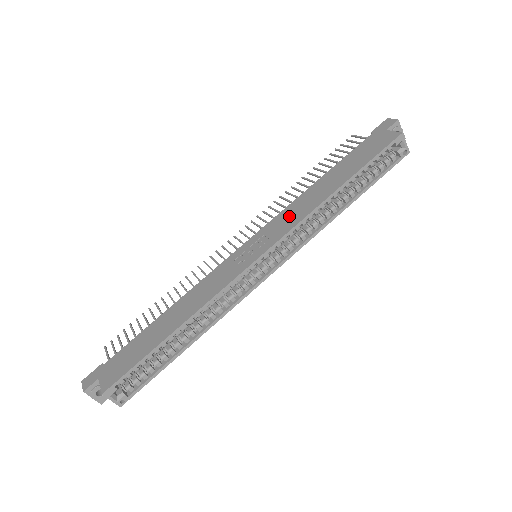
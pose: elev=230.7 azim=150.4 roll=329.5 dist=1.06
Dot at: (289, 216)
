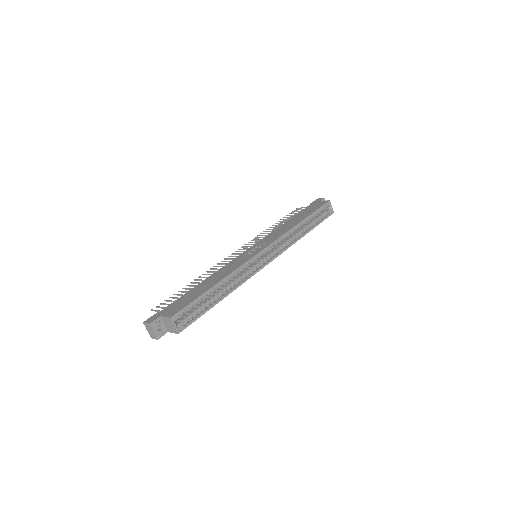
Dot at: (275, 234)
